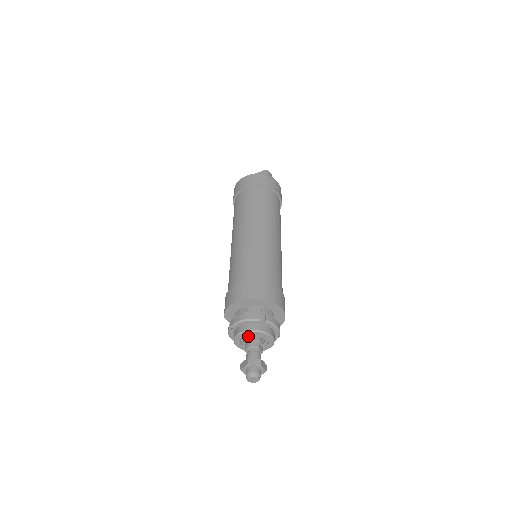
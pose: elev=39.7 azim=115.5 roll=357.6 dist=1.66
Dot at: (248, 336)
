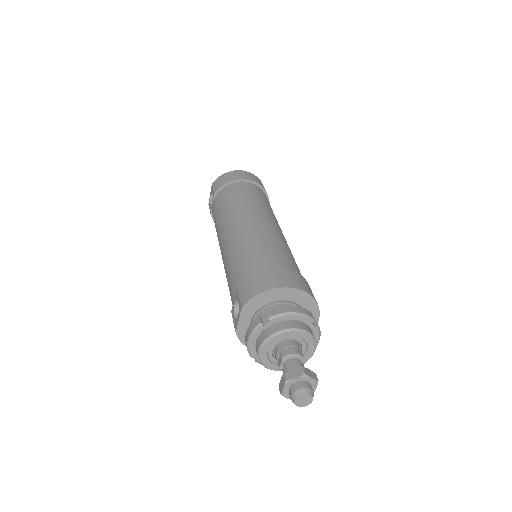
Dot at: (287, 339)
